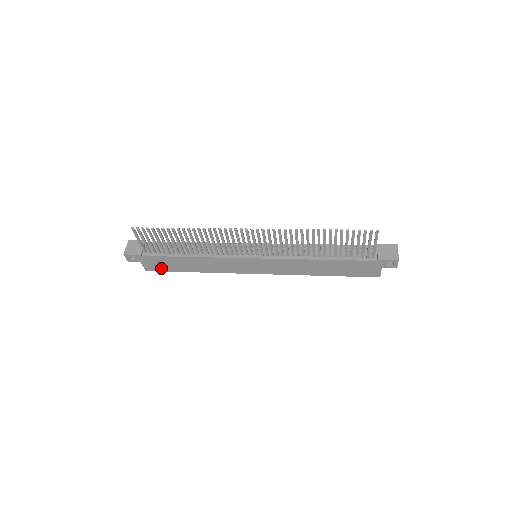
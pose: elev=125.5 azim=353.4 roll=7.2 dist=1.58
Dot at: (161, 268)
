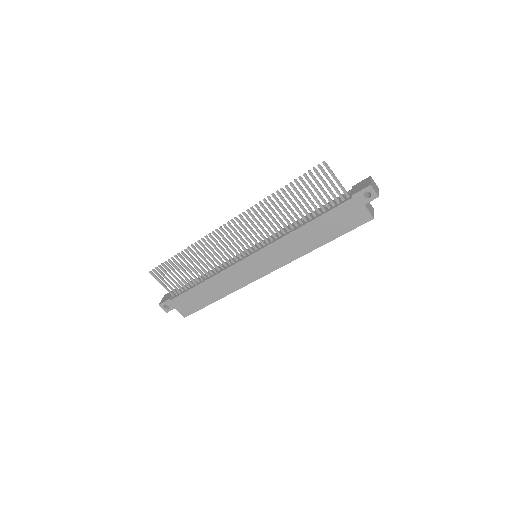
Dot at: (192, 308)
